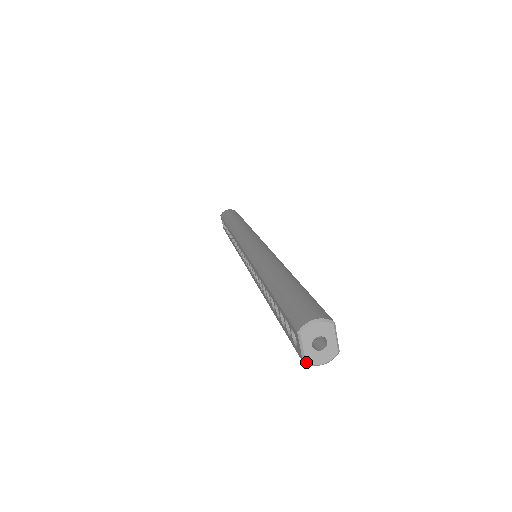
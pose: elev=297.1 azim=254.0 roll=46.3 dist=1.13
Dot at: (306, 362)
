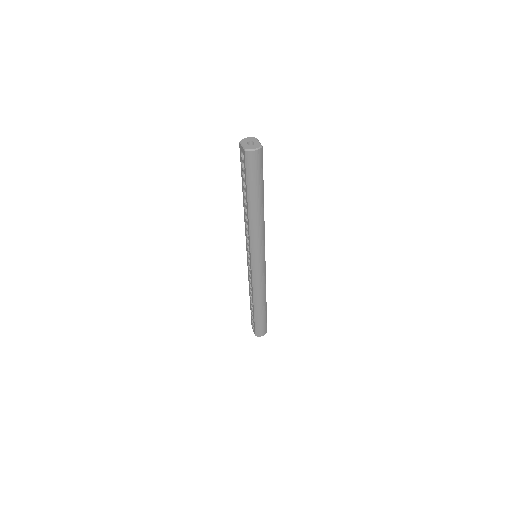
Dot at: (245, 149)
